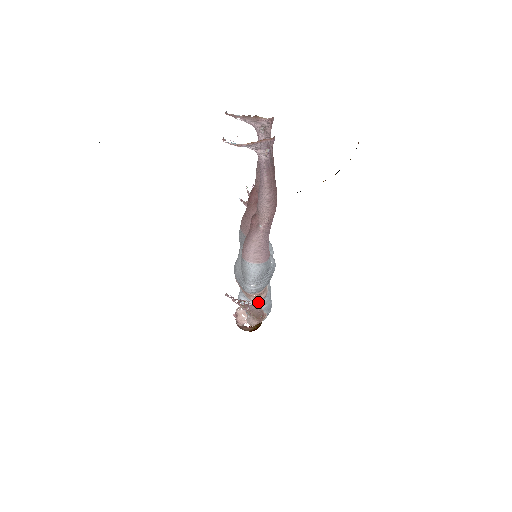
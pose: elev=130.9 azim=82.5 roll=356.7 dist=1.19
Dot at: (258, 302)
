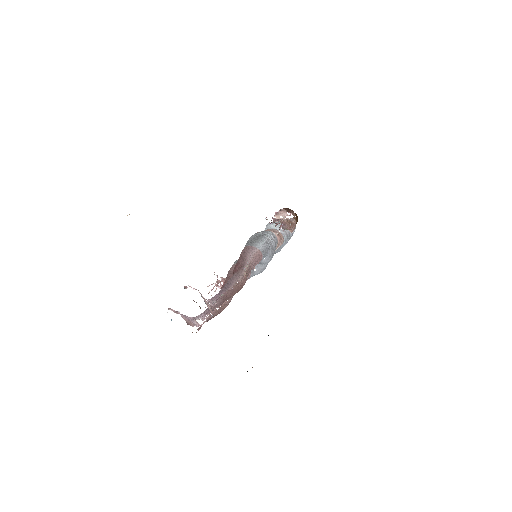
Dot at: occluded
